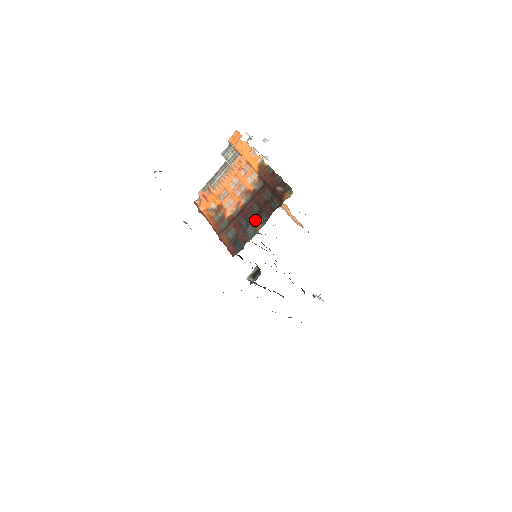
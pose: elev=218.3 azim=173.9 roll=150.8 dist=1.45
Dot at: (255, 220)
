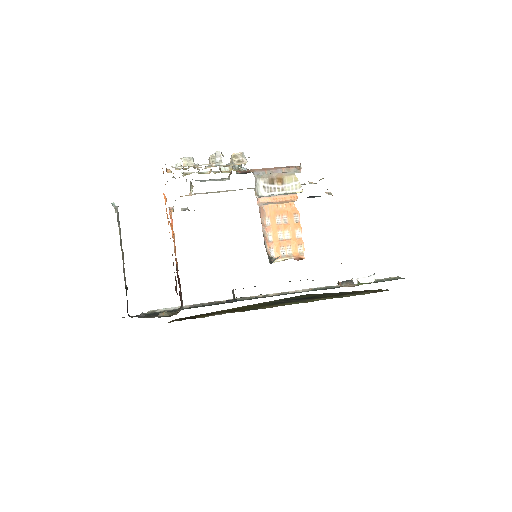
Dot at: occluded
